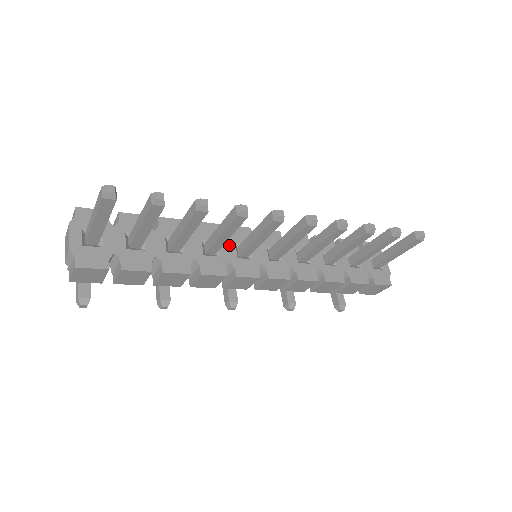
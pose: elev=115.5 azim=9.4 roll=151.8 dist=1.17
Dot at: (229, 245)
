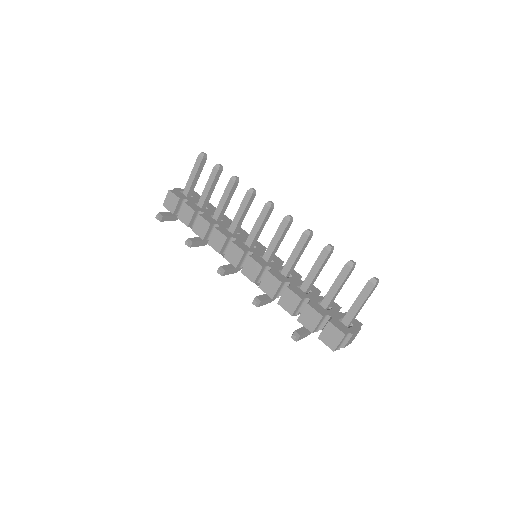
Dot at: (244, 238)
